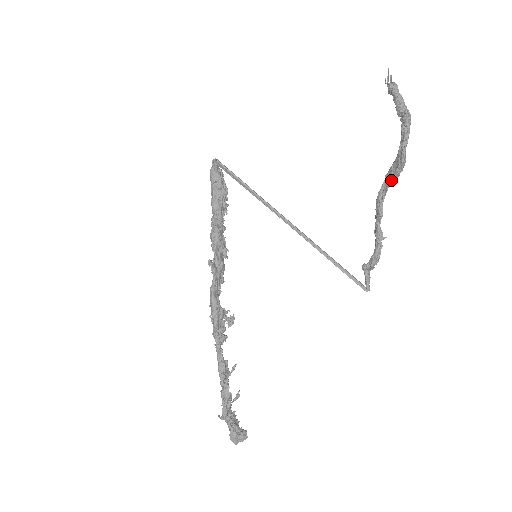
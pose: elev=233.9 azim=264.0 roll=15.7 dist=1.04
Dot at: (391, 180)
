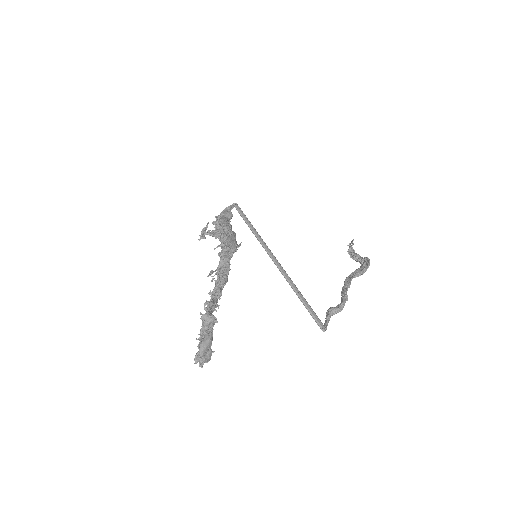
Dot at: (357, 274)
